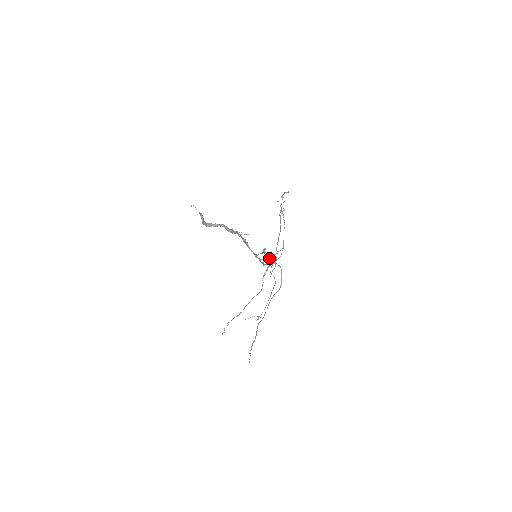
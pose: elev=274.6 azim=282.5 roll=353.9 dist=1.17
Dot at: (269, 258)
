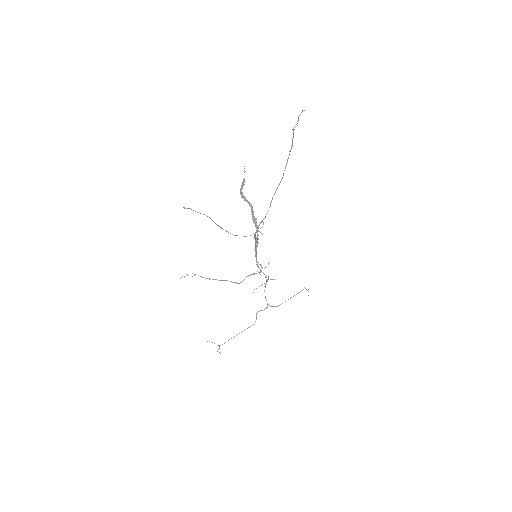
Dot at: occluded
